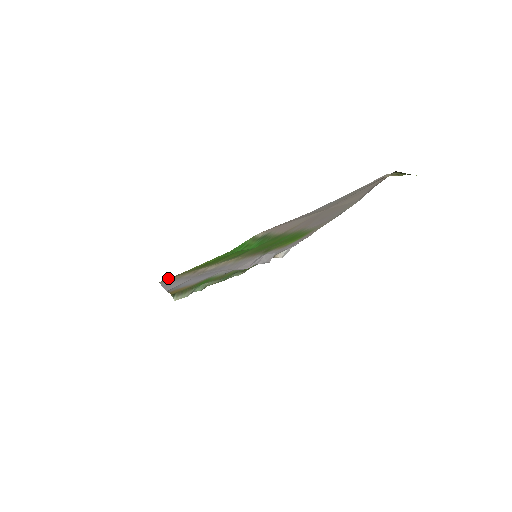
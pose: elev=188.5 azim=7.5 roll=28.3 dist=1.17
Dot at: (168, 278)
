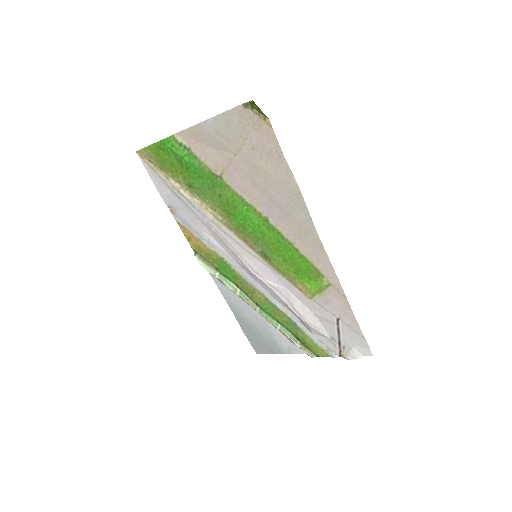
Dot at: (139, 150)
